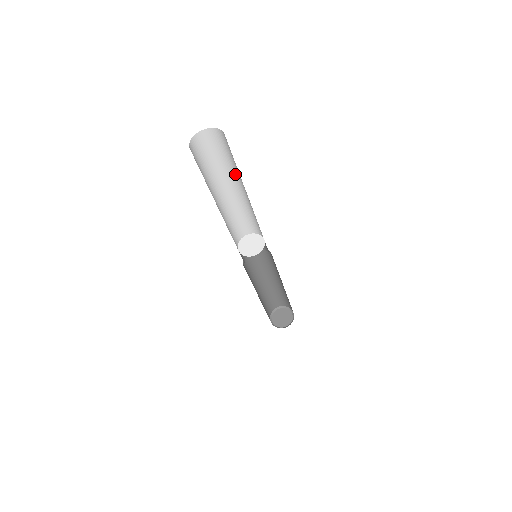
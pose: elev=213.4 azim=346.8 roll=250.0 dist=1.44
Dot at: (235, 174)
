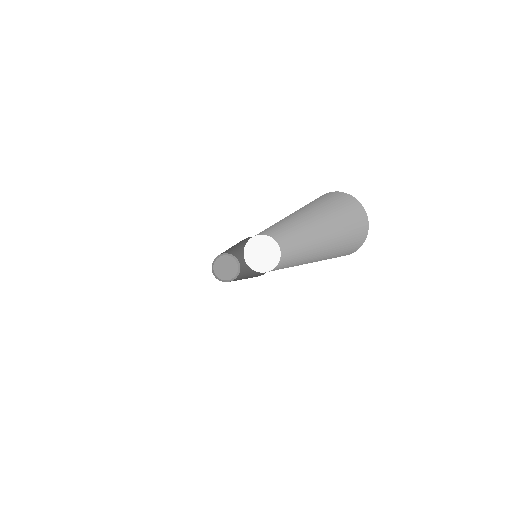
Dot at: (317, 220)
